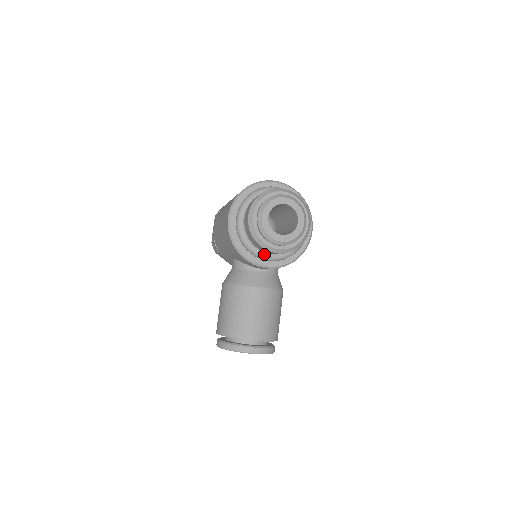
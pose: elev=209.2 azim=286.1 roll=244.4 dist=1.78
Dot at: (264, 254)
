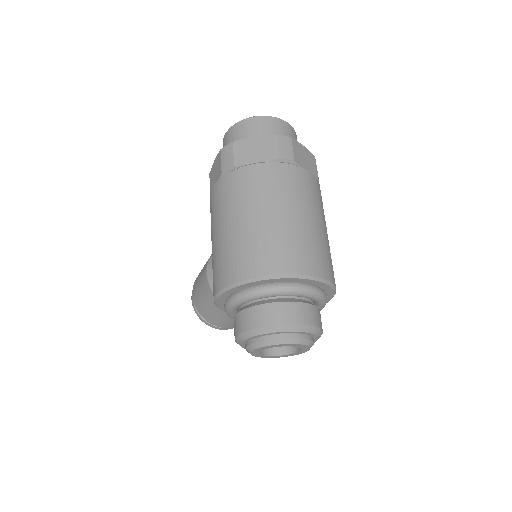
Dot at: occluded
